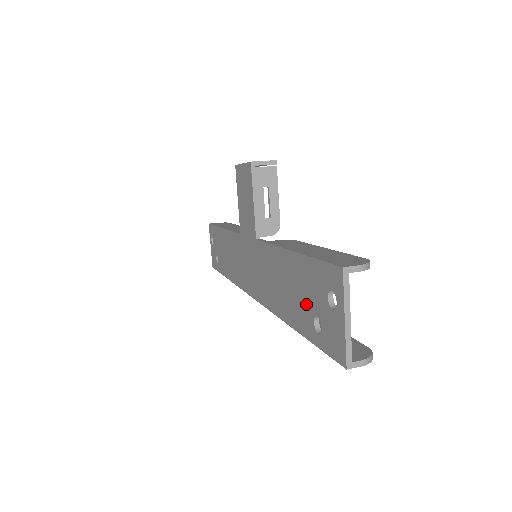
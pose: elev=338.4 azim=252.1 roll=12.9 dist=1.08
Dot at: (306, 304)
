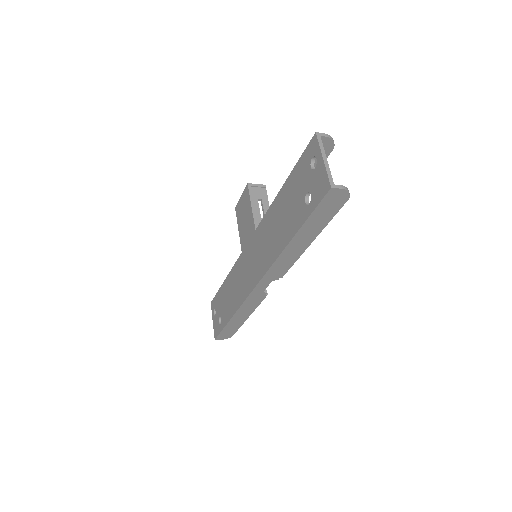
Dot at: (298, 200)
